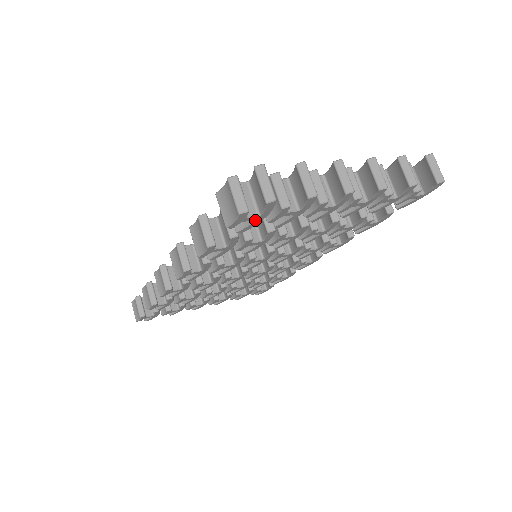
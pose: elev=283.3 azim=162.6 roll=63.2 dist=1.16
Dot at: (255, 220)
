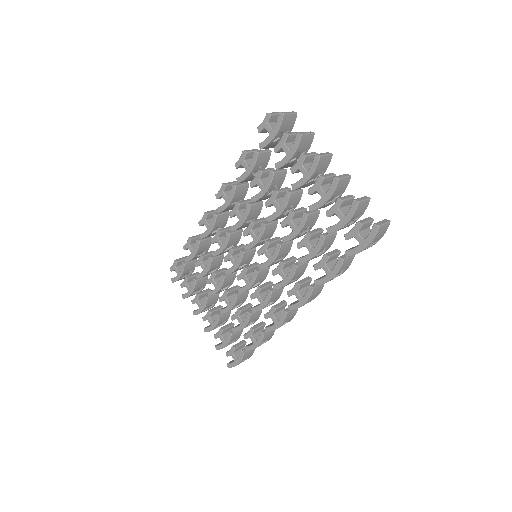
Dot at: (270, 134)
